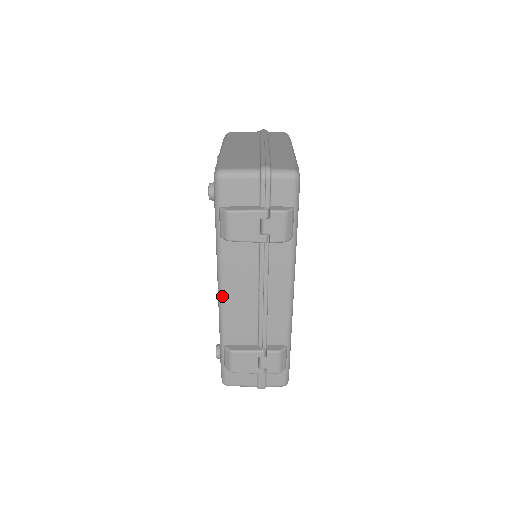
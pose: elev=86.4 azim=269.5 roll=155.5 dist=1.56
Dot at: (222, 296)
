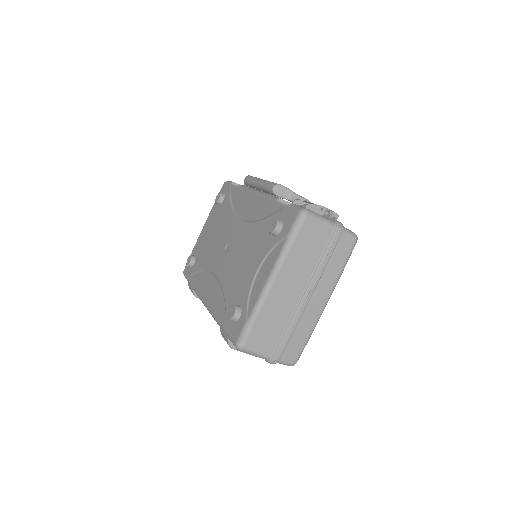
Dot at: occluded
